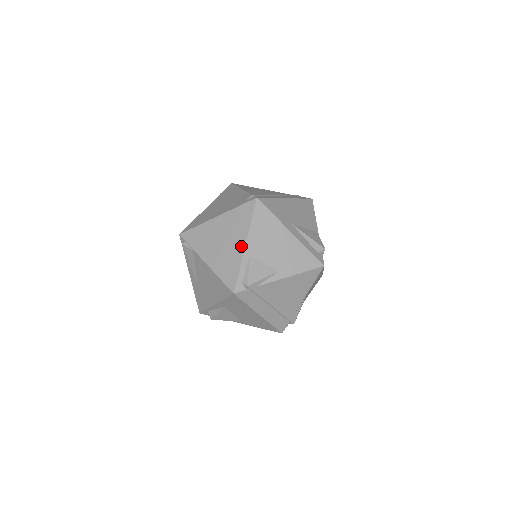
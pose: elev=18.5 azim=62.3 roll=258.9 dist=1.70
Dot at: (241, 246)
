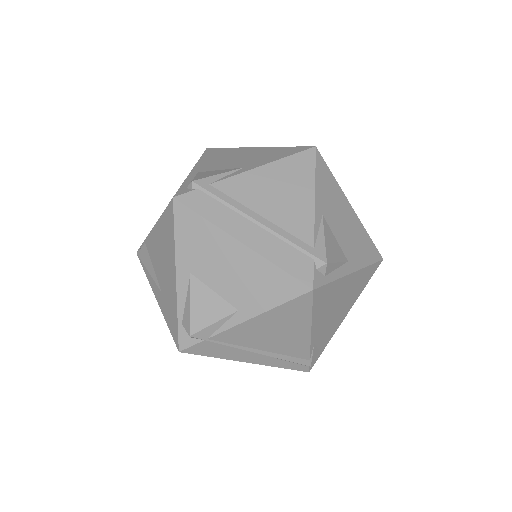
Dot at: occluded
